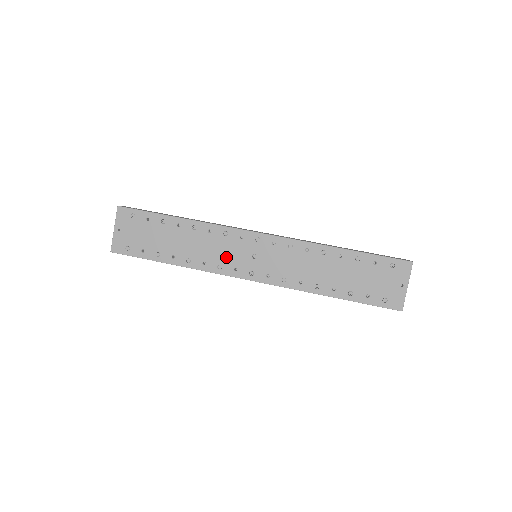
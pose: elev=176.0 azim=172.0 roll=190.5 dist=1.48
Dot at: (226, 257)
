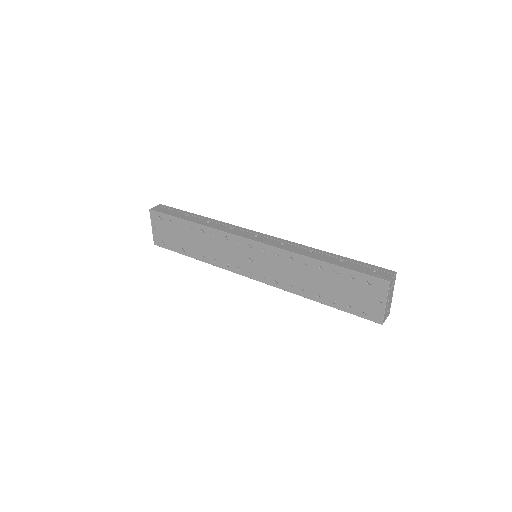
Dot at: (230, 257)
